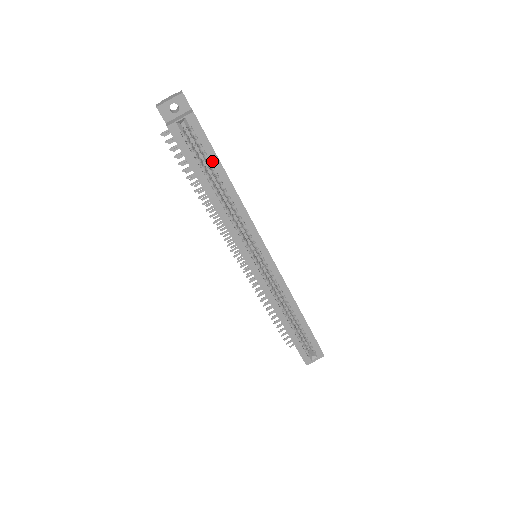
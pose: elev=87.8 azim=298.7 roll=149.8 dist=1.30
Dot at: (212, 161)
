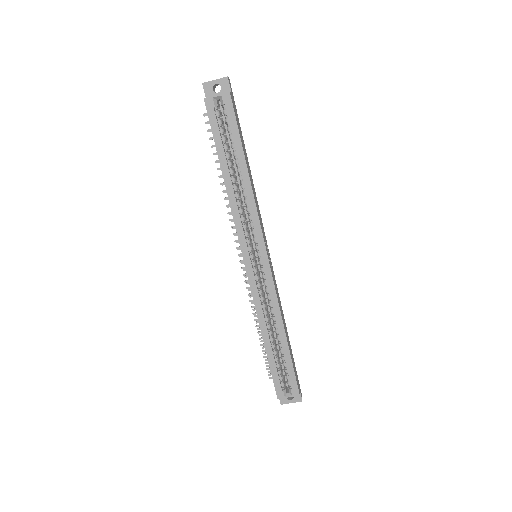
Dot at: (235, 142)
